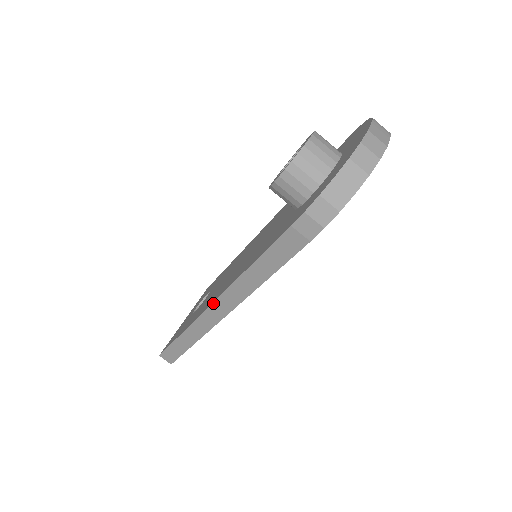
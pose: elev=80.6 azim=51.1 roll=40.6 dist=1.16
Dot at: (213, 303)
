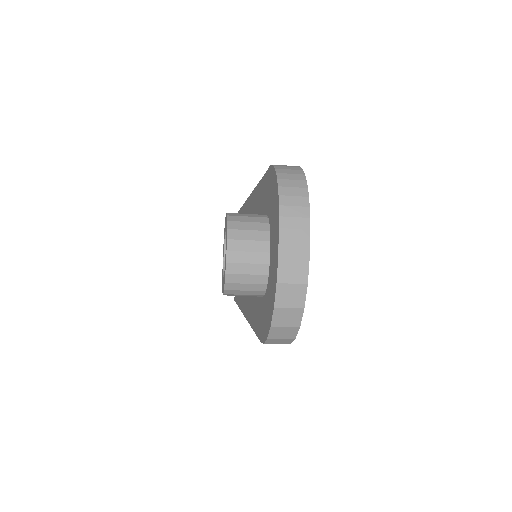
Dot at: occluded
